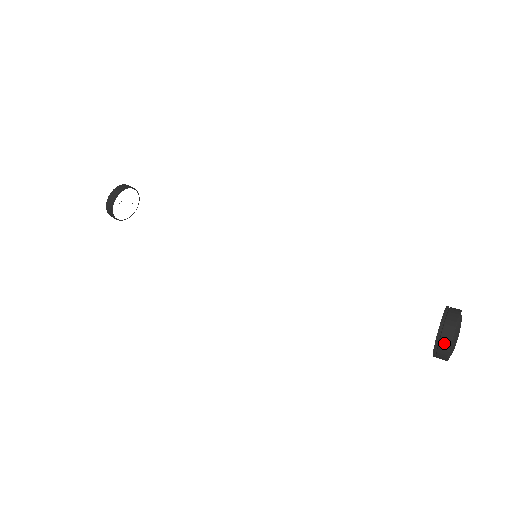
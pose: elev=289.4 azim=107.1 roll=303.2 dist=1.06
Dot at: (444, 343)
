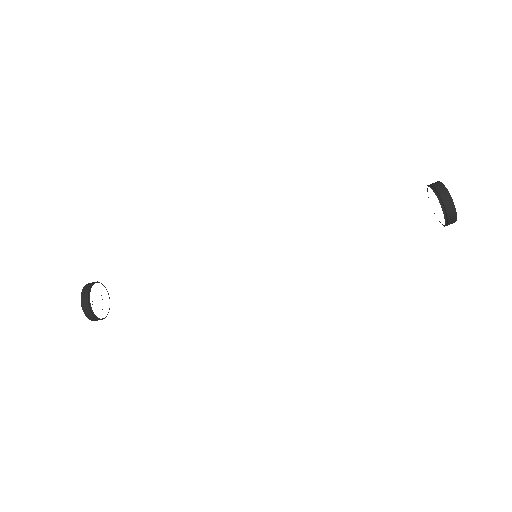
Dot at: (445, 197)
